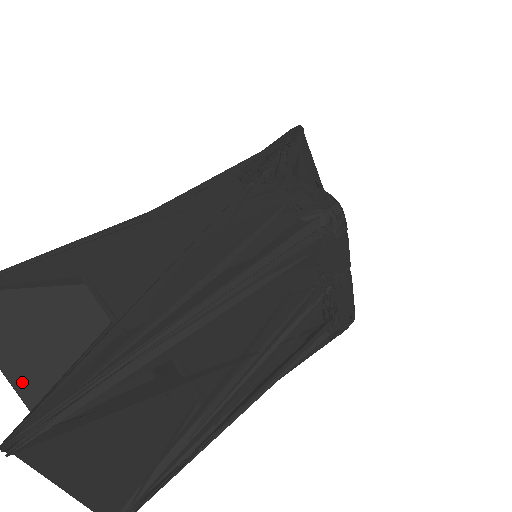
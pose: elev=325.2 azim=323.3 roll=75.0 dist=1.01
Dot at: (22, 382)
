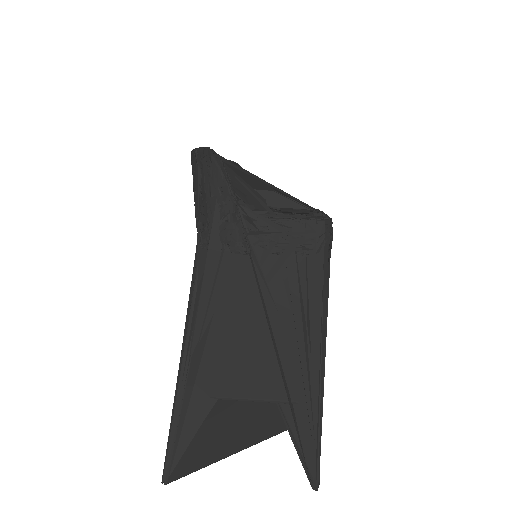
Dot at: (235, 448)
